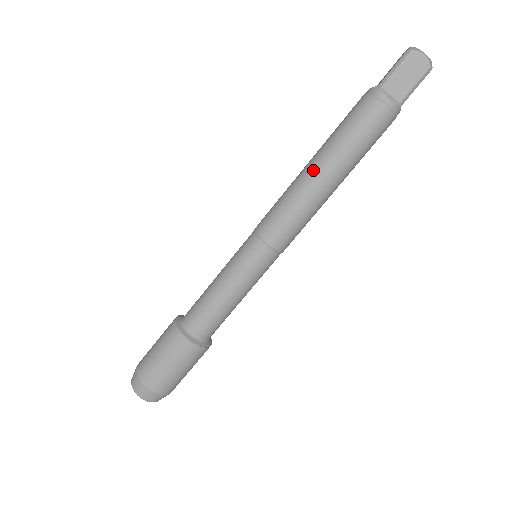
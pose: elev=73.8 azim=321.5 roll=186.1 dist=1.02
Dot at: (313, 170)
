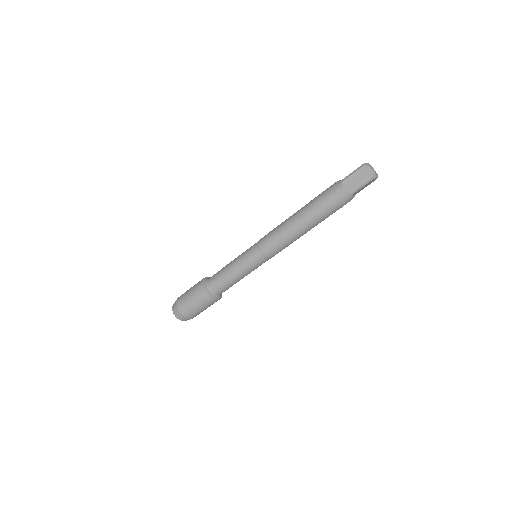
Dot at: (295, 217)
